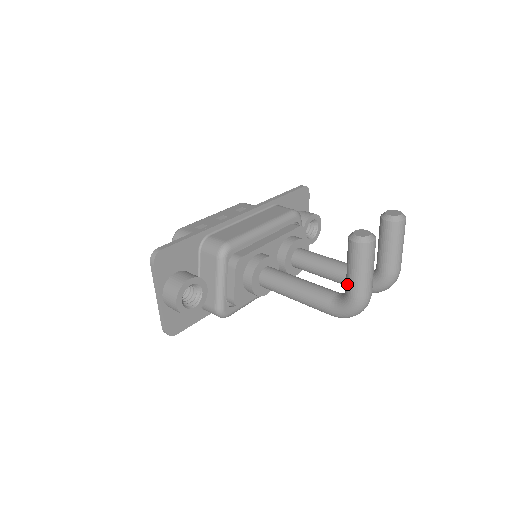
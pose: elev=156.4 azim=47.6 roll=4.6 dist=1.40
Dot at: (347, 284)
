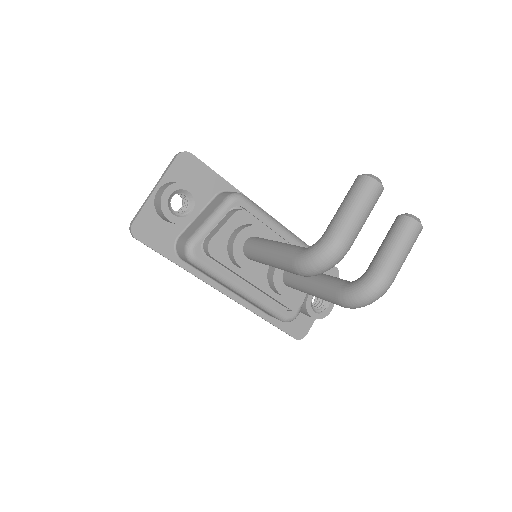
Dot at: (330, 222)
